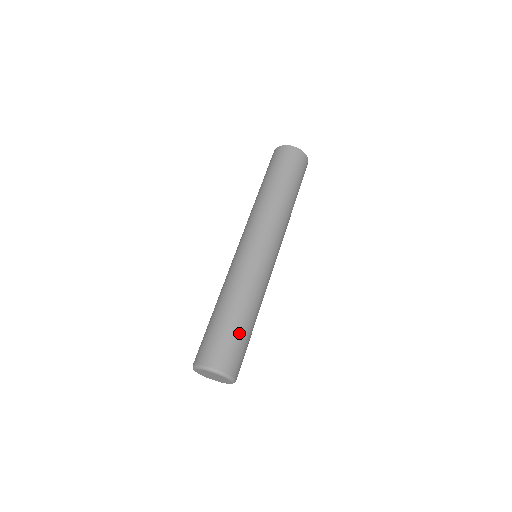
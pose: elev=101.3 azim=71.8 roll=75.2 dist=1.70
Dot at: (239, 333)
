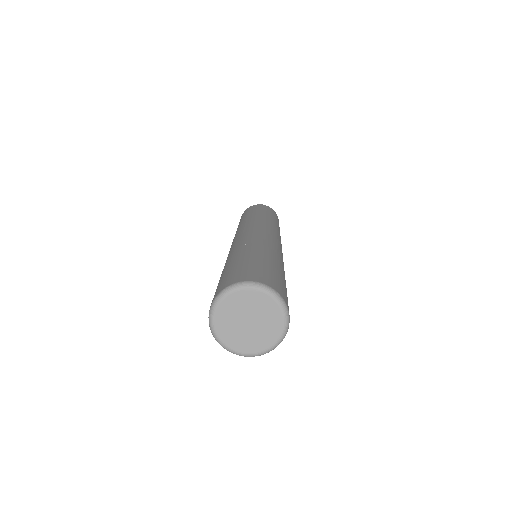
Dot at: (270, 266)
